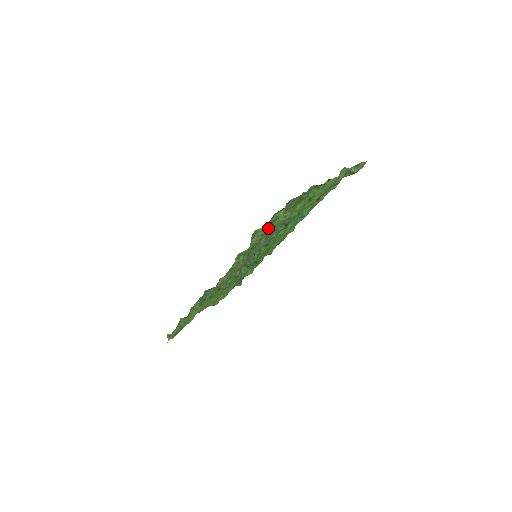
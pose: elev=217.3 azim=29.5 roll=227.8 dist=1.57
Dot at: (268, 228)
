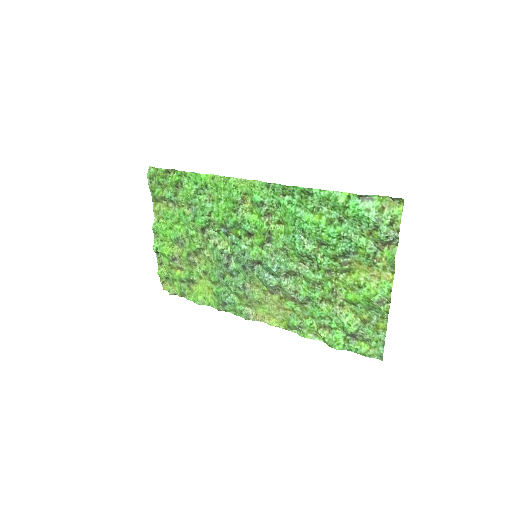
Dot at: (335, 329)
